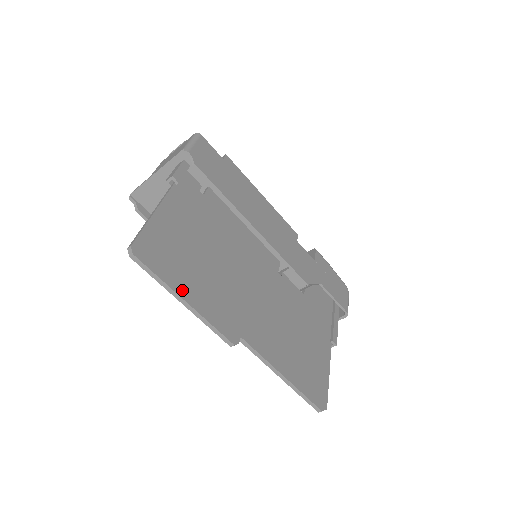
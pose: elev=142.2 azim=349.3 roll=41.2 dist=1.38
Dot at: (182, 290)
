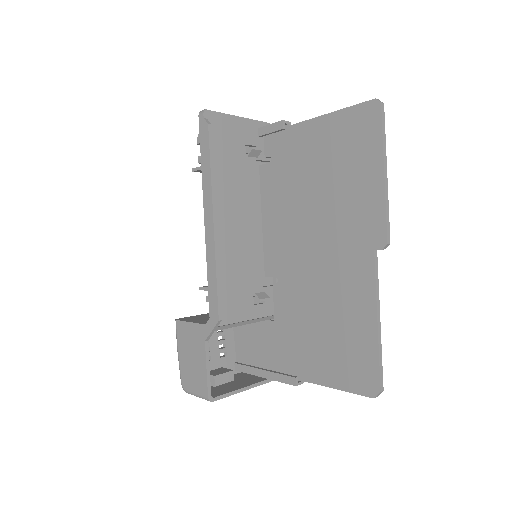
Dot at: (379, 165)
